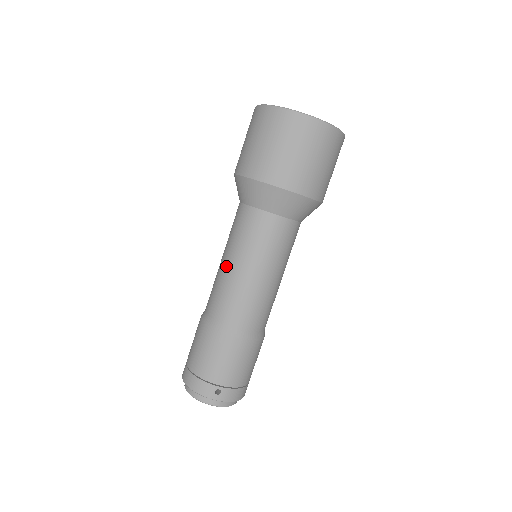
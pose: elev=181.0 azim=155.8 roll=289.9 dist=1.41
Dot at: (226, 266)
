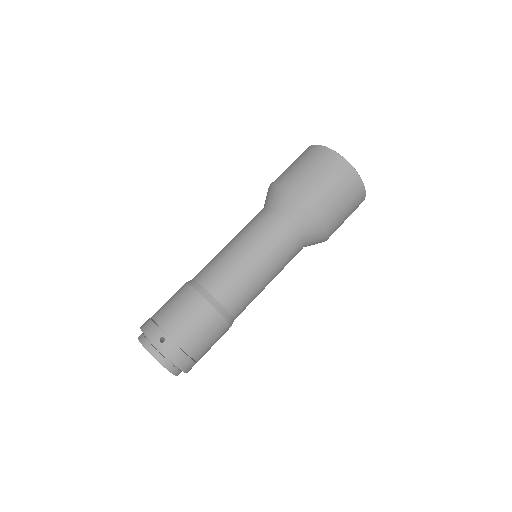
Dot at: (227, 245)
